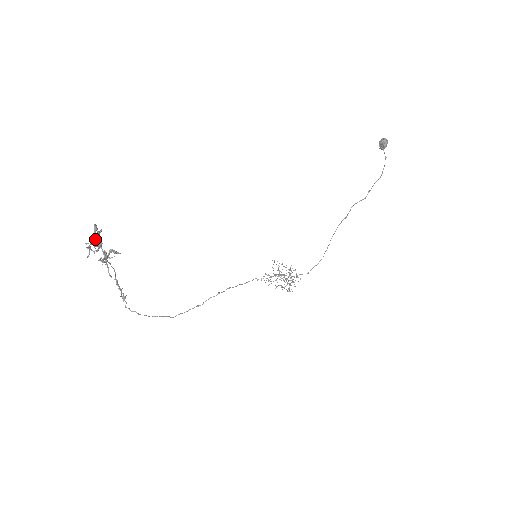
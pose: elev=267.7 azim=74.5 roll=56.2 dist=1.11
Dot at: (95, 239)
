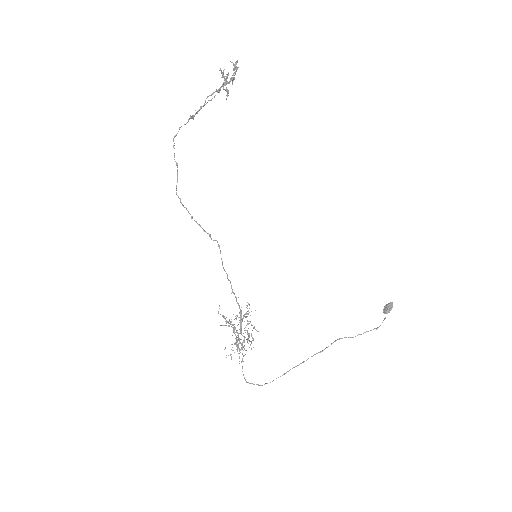
Dot at: (237, 68)
